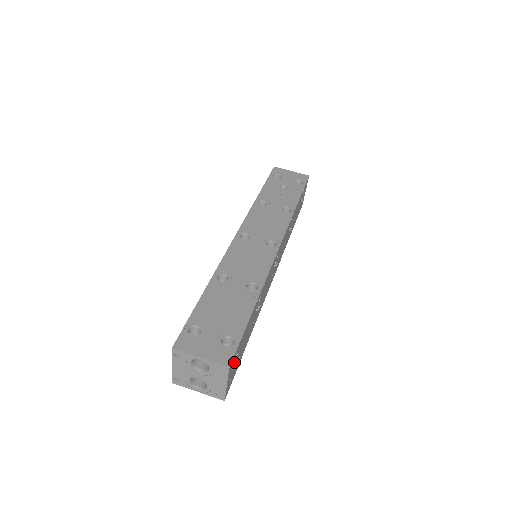
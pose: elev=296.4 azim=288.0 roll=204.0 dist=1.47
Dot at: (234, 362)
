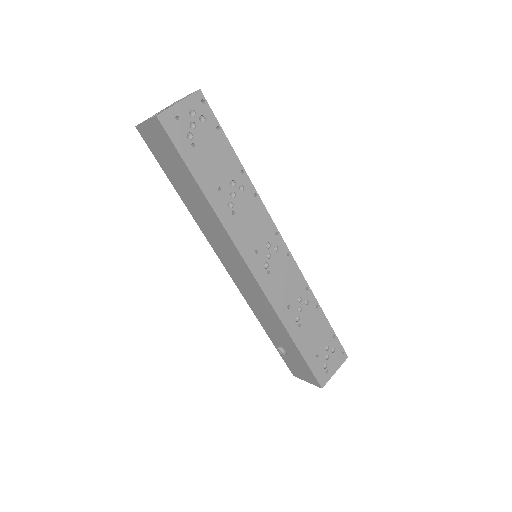
Dot at: (197, 115)
